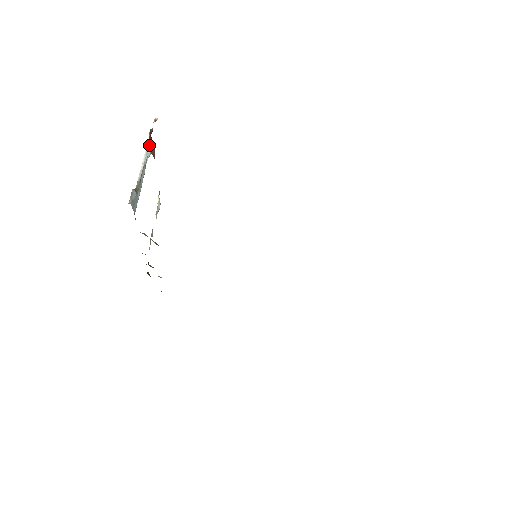
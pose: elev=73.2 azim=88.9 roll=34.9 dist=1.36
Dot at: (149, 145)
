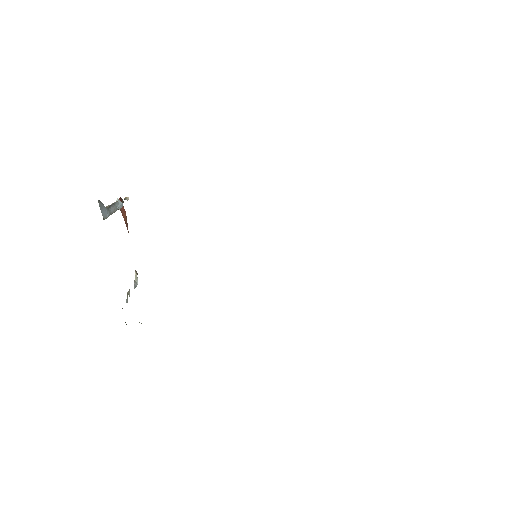
Dot at: occluded
